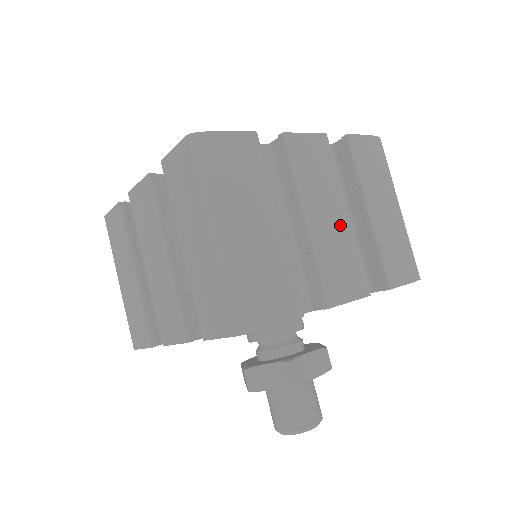
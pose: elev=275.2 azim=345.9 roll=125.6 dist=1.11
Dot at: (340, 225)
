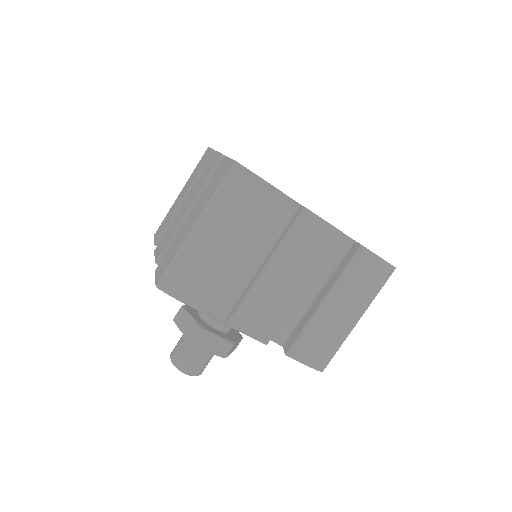
Dot at: (289, 291)
